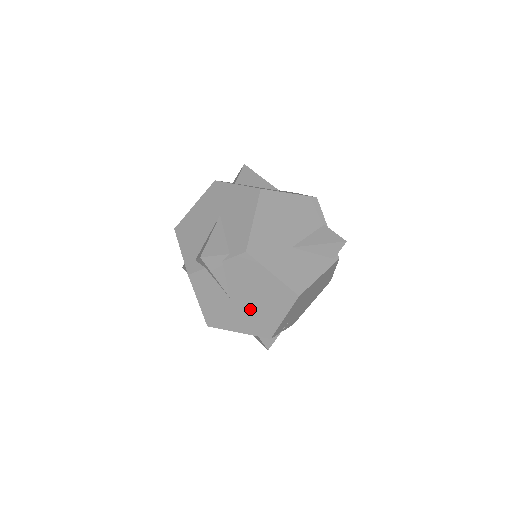
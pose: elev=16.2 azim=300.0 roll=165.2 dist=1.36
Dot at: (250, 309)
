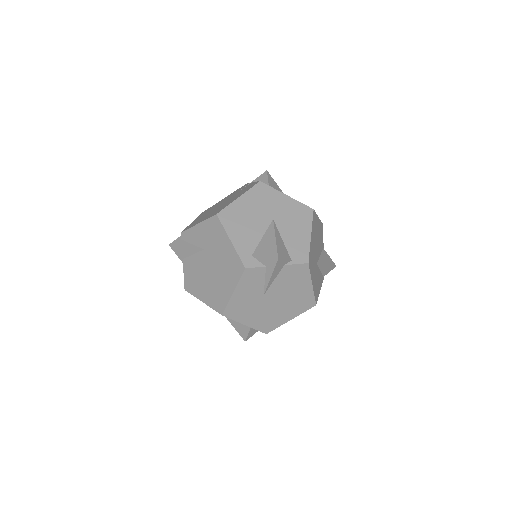
Dot at: (272, 308)
